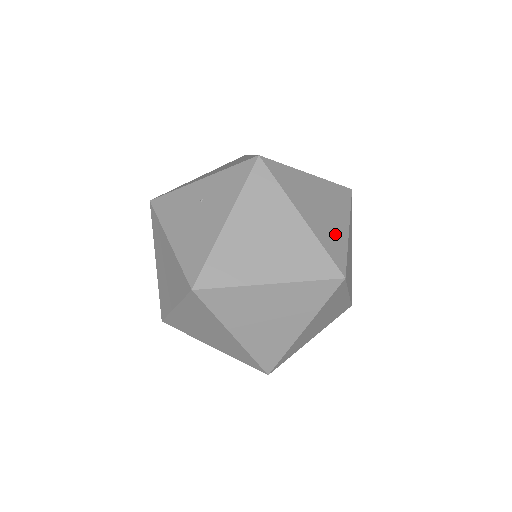
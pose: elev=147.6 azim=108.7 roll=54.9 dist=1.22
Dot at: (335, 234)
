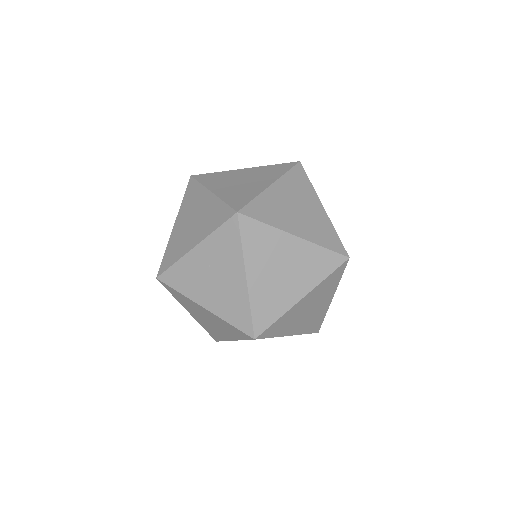
Dot at: (321, 225)
